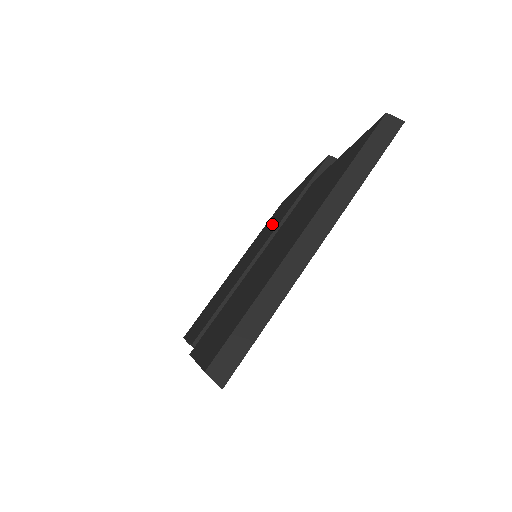
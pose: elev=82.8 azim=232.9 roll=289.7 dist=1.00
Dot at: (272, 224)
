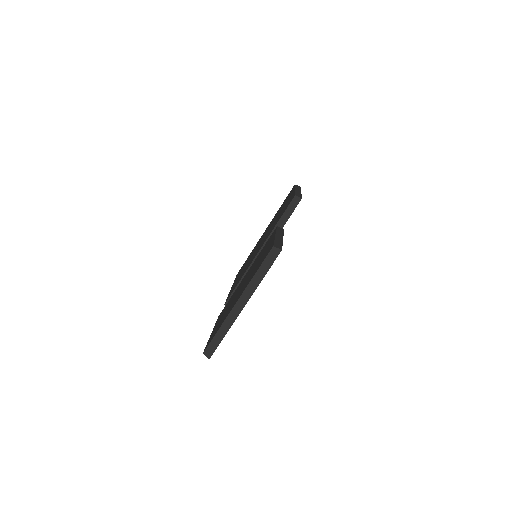
Dot at: (273, 223)
